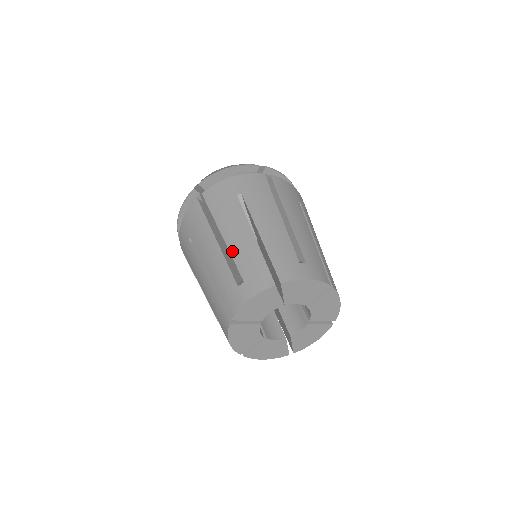
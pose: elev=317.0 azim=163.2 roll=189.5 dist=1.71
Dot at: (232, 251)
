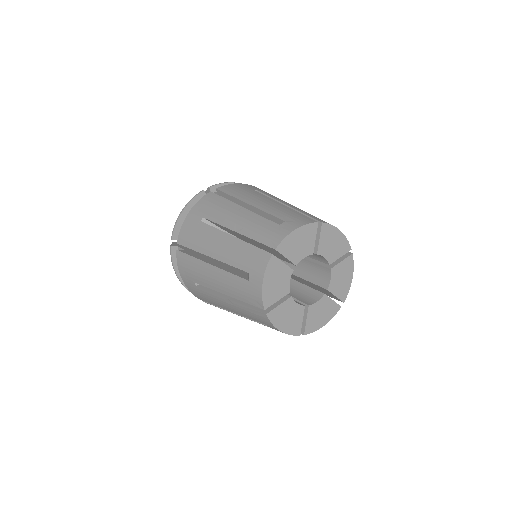
Dot at: (264, 209)
